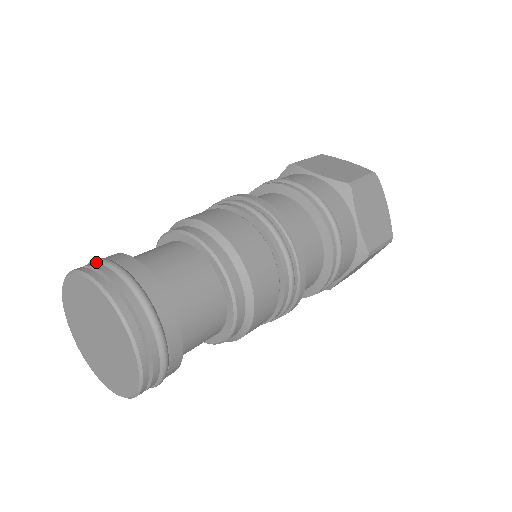
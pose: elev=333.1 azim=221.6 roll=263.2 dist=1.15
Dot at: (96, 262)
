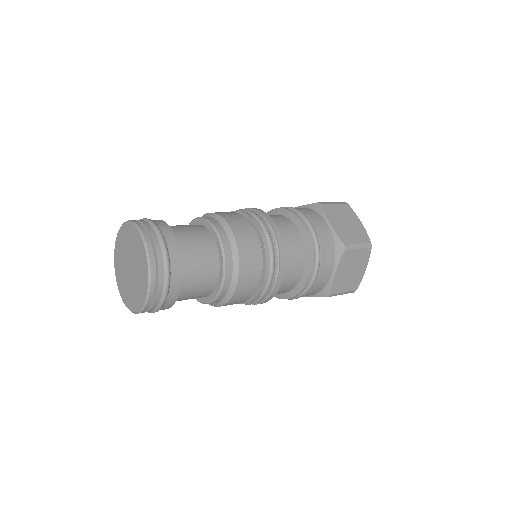
Dot at: occluded
